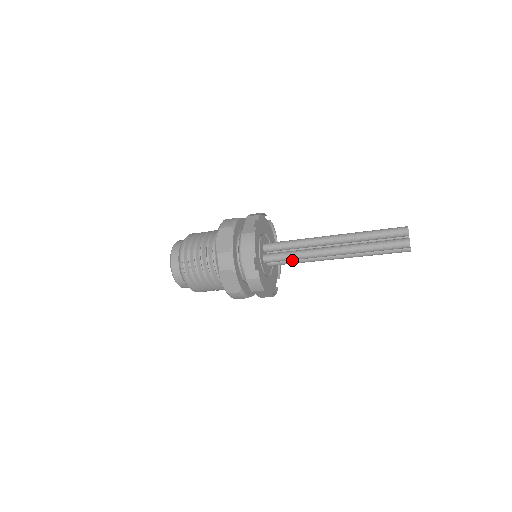
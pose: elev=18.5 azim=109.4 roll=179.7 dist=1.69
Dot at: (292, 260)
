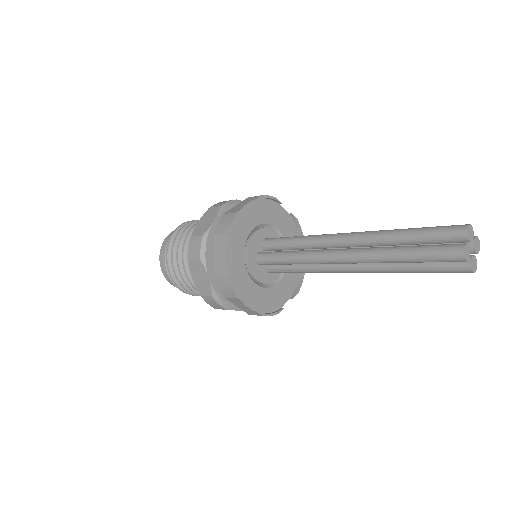
Dot at: (294, 266)
